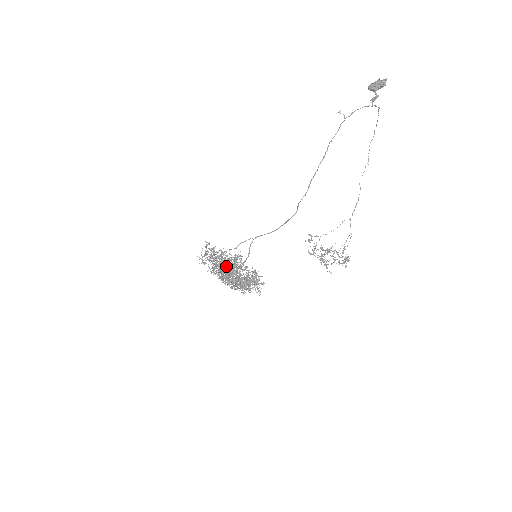
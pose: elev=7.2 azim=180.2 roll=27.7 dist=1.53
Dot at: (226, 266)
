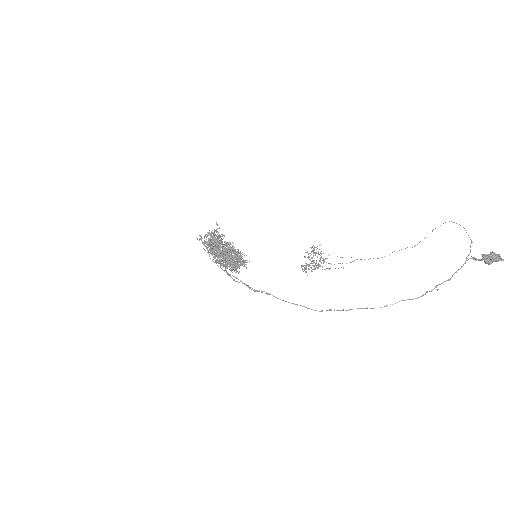
Dot at: occluded
